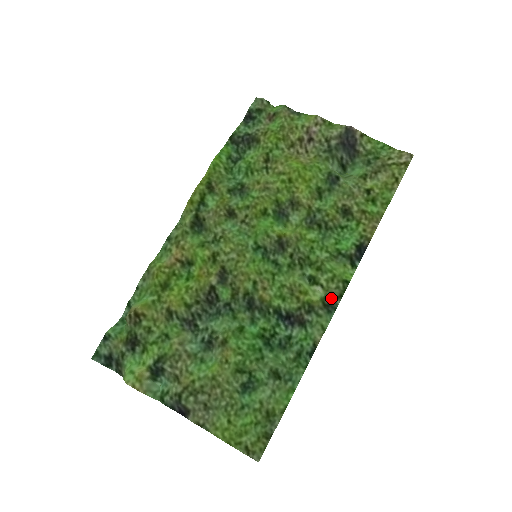
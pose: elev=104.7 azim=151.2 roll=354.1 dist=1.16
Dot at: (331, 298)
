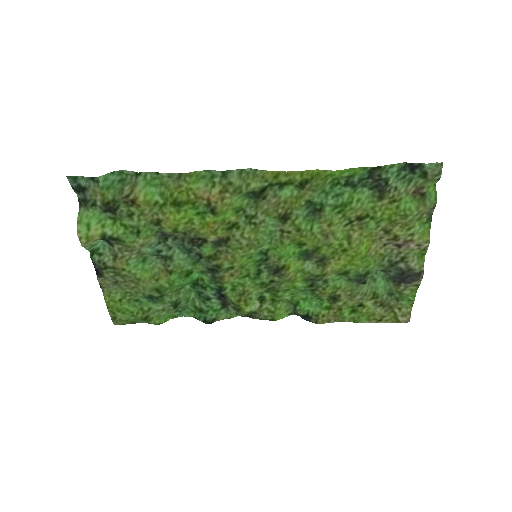
Dot at: (255, 316)
